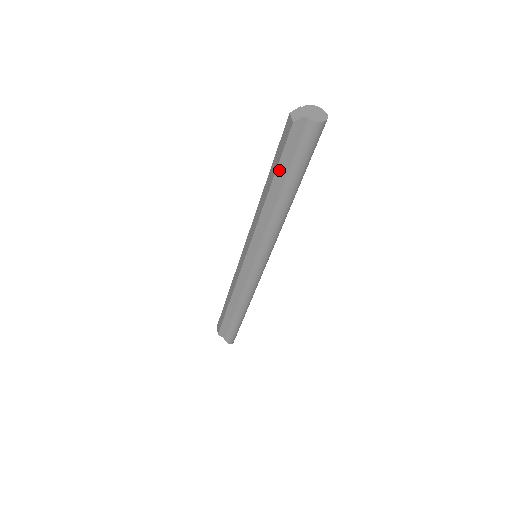
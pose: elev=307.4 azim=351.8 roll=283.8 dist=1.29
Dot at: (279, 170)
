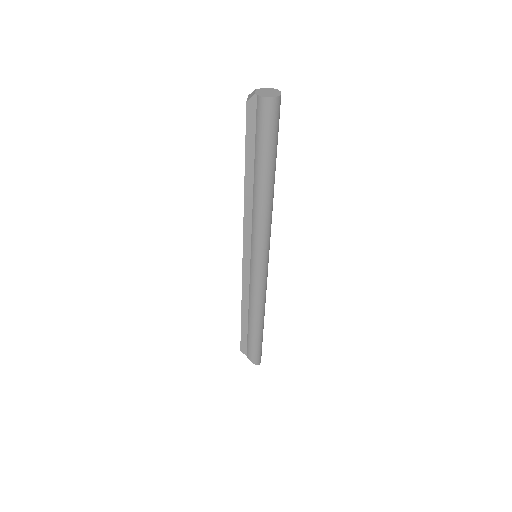
Dot at: (248, 154)
